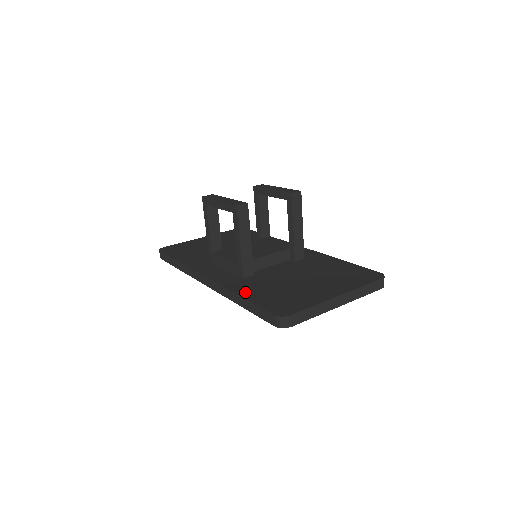
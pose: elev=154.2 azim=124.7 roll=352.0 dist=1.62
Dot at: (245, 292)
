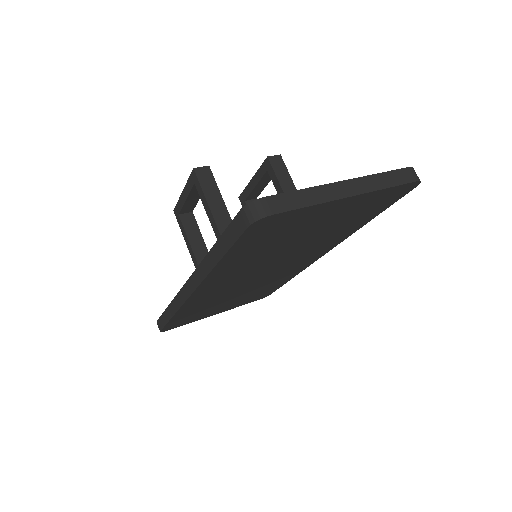
Dot at: occluded
